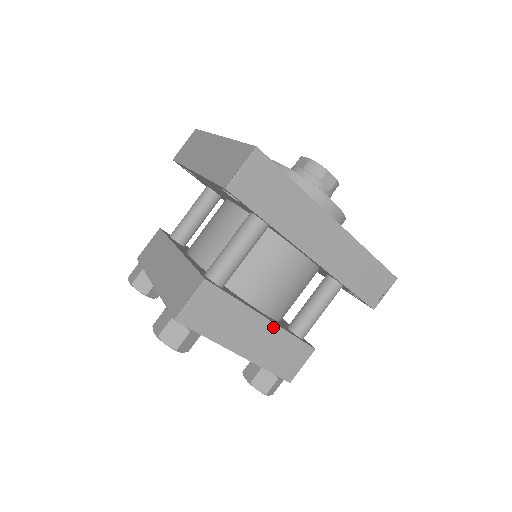
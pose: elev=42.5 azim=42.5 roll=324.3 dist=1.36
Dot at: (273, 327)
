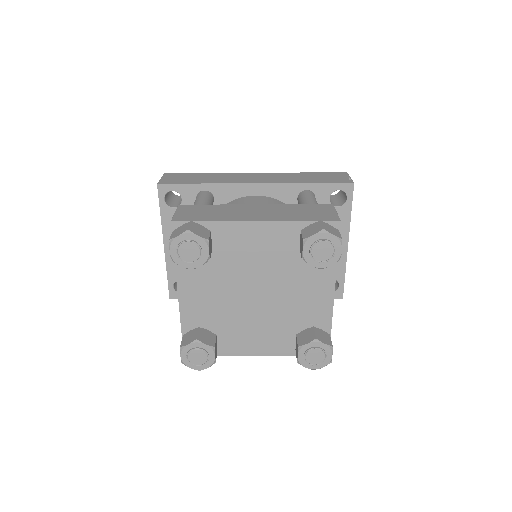
Dot at: (270, 206)
